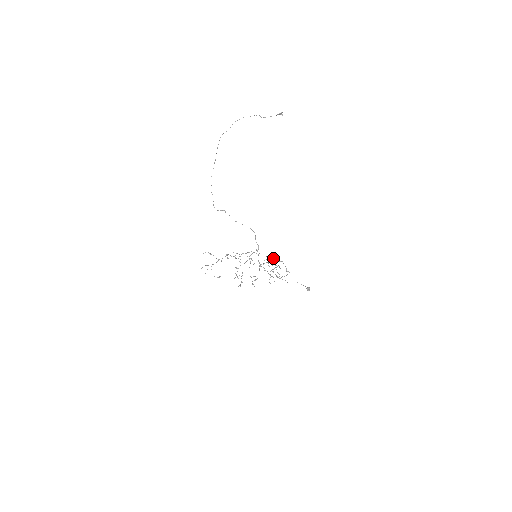
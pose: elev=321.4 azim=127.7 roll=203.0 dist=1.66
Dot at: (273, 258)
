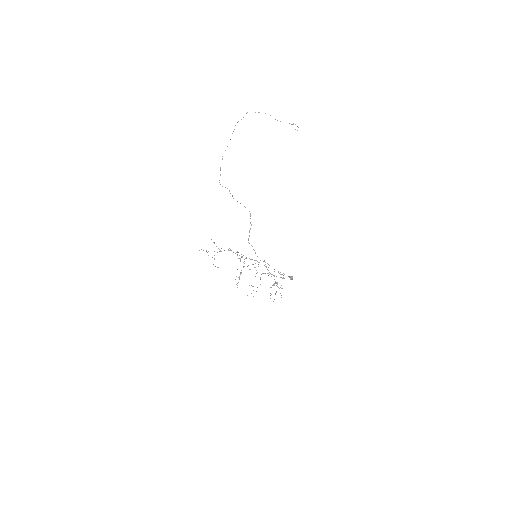
Dot at: occluded
